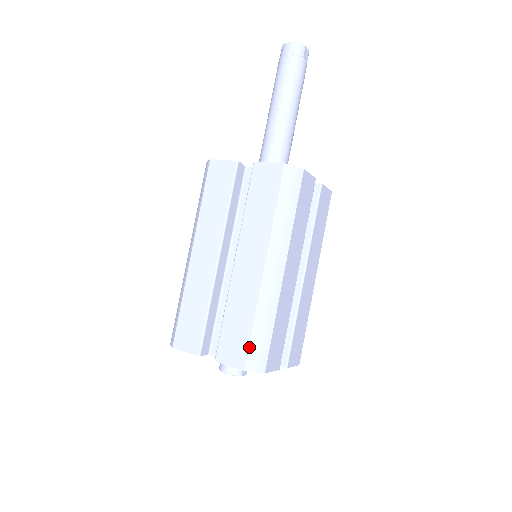
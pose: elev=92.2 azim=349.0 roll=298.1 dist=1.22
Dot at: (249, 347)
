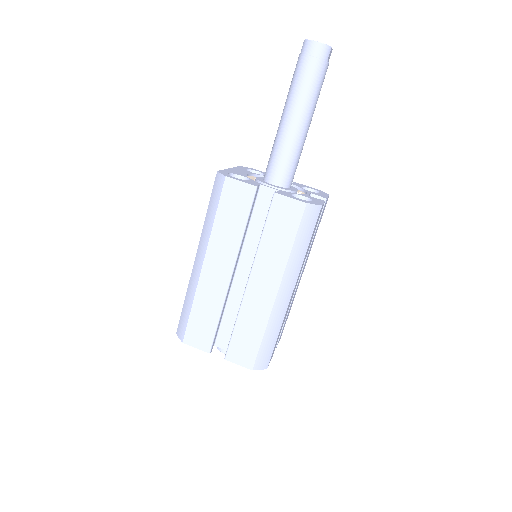
Dot at: (258, 354)
